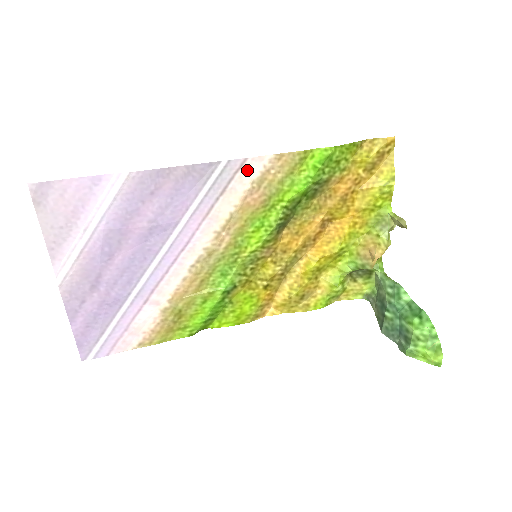
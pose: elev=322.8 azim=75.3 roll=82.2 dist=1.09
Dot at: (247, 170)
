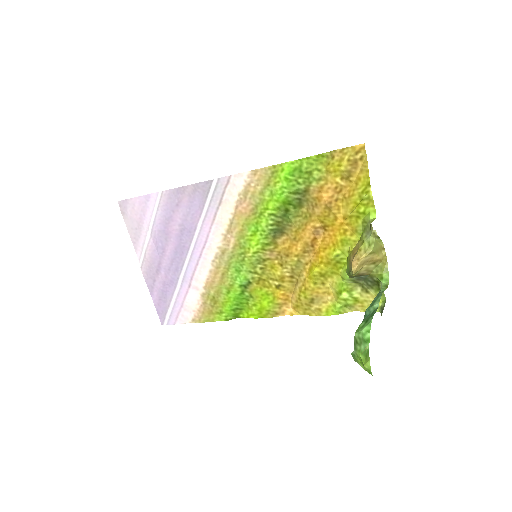
Dot at: (233, 185)
